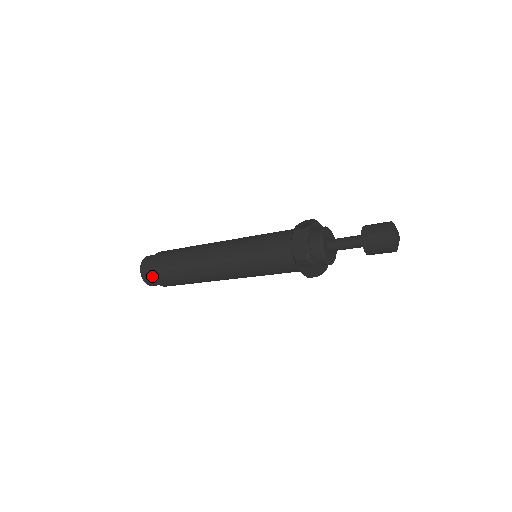
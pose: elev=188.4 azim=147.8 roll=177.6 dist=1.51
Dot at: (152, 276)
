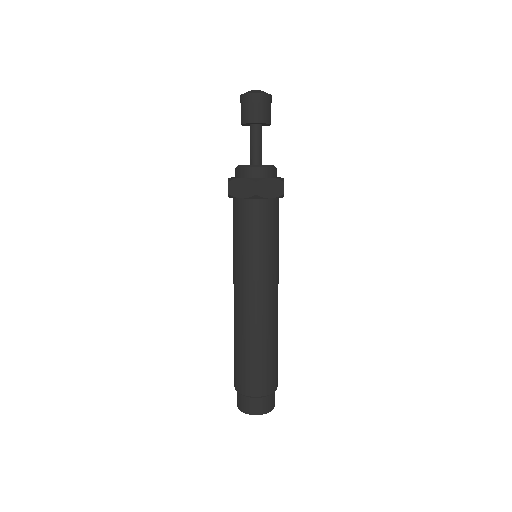
Dot at: (239, 394)
